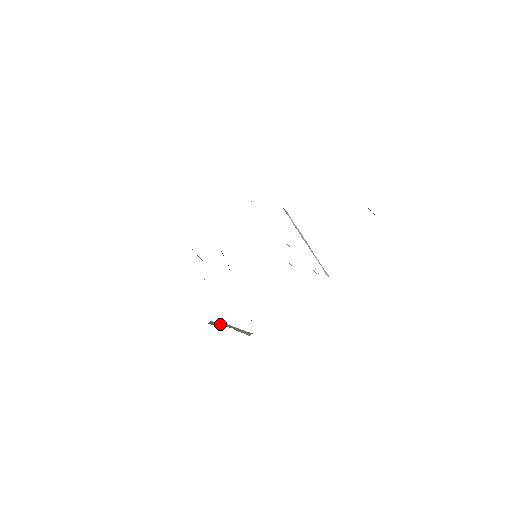
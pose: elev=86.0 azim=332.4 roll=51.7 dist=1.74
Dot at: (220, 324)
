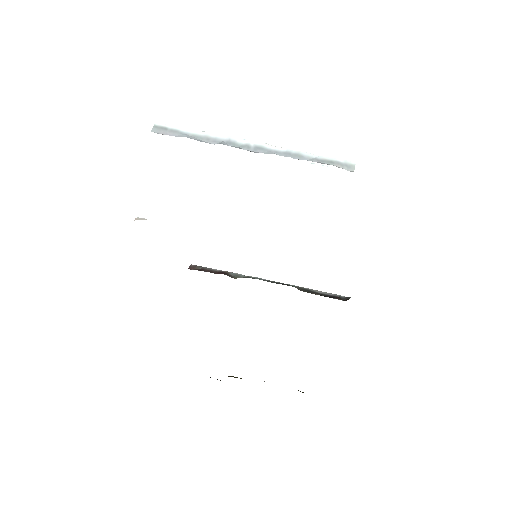
Dot at: occluded
